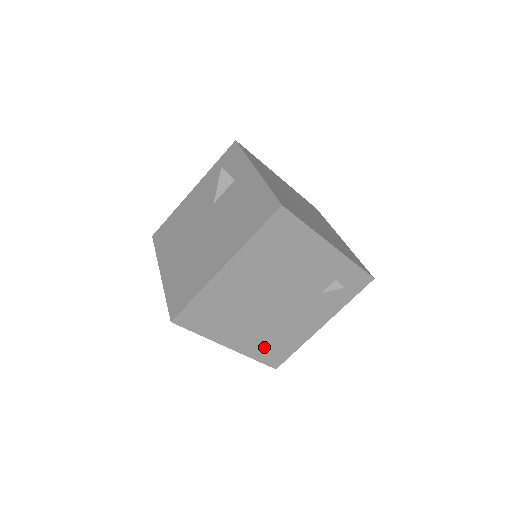
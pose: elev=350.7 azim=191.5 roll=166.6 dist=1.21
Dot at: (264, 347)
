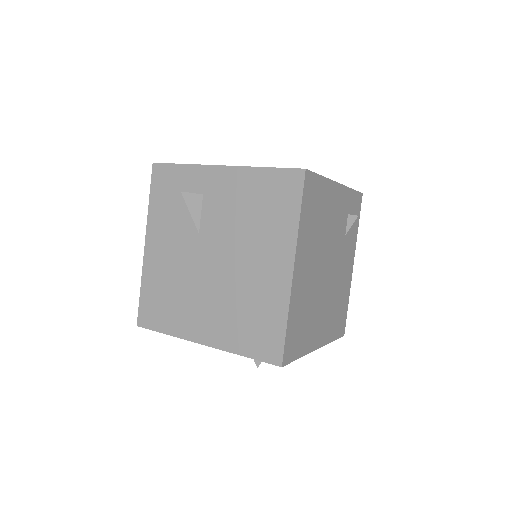
Dot at: (334, 323)
